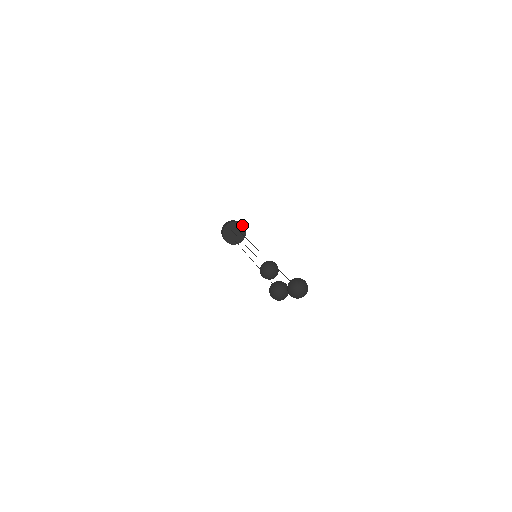
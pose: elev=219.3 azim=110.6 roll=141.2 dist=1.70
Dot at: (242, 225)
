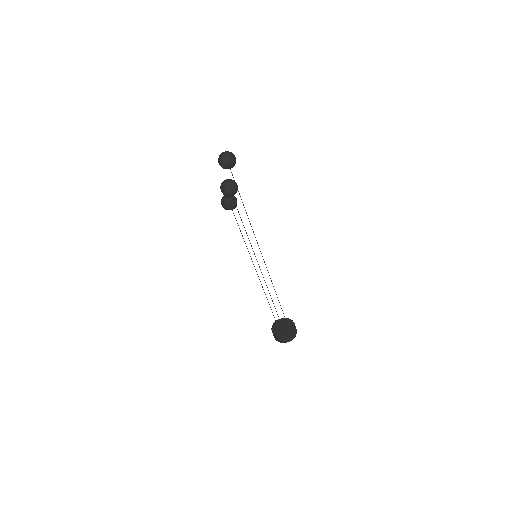
Dot at: (286, 318)
